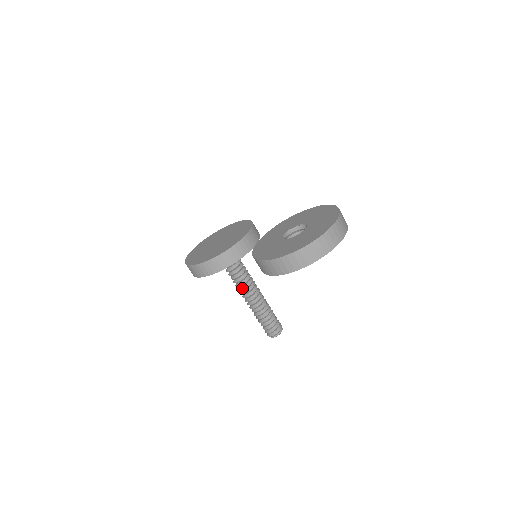
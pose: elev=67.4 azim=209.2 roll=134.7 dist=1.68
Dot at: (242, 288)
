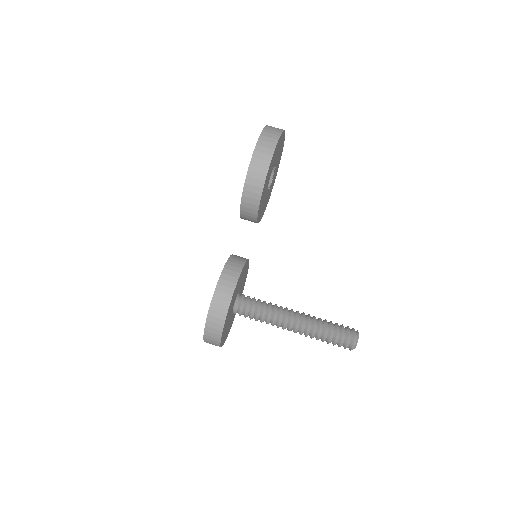
Dot at: (278, 314)
